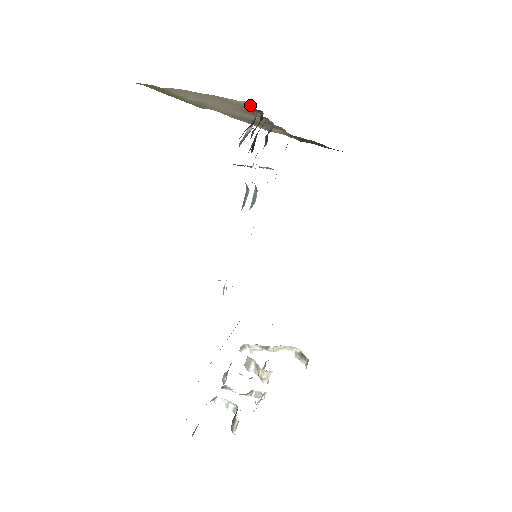
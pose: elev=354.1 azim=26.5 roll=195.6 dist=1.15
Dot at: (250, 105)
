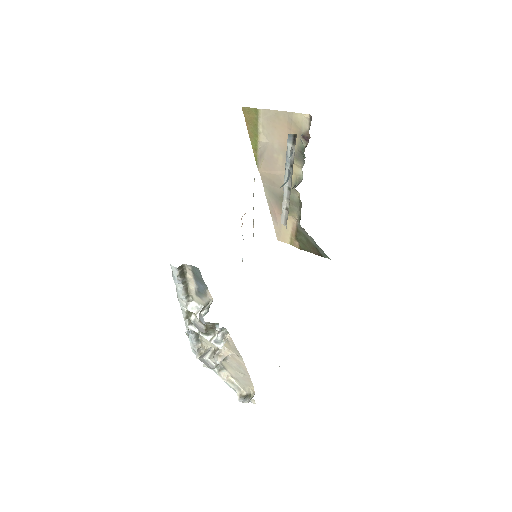
Dot at: (308, 122)
